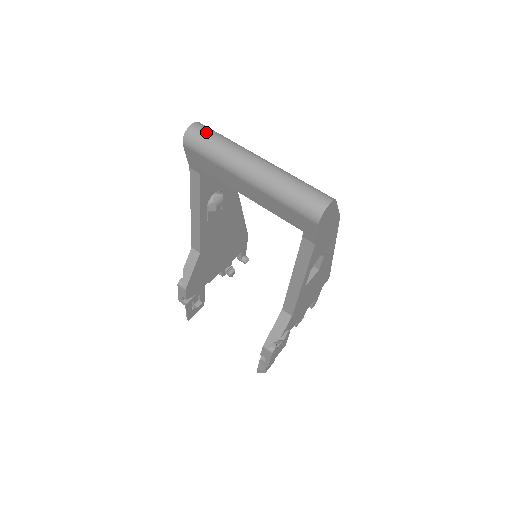
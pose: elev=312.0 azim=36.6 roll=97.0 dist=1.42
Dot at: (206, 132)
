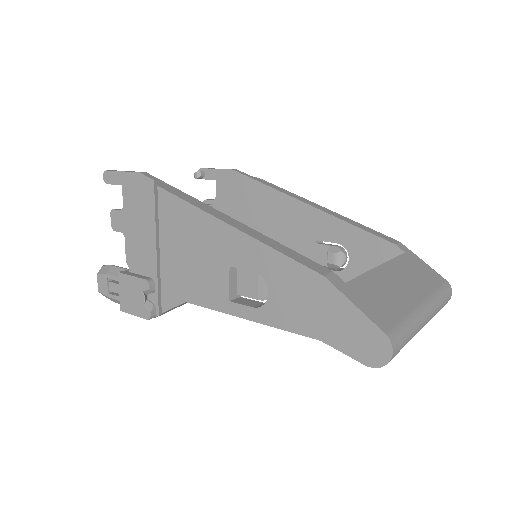
Dot at: (402, 345)
